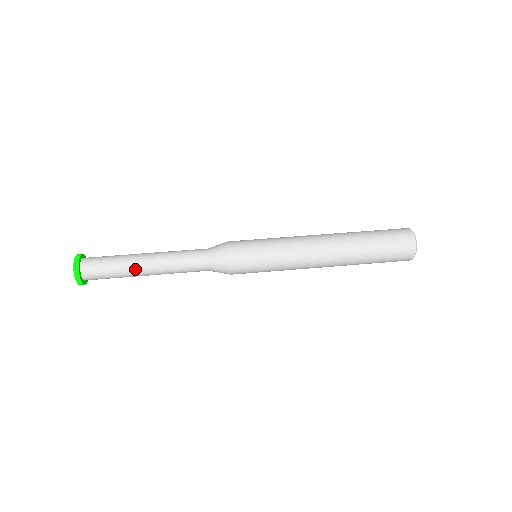
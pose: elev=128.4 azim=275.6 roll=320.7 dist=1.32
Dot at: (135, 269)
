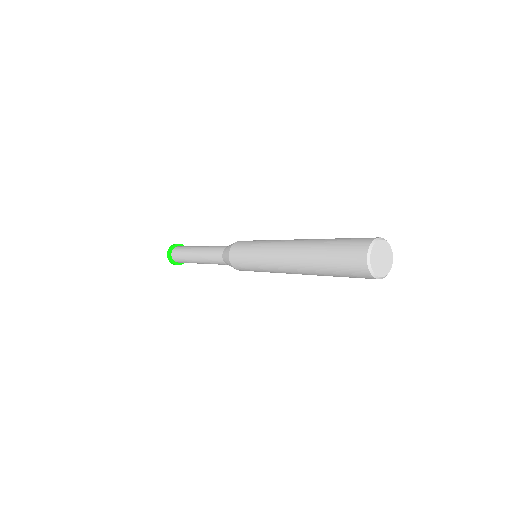
Dot at: (191, 257)
